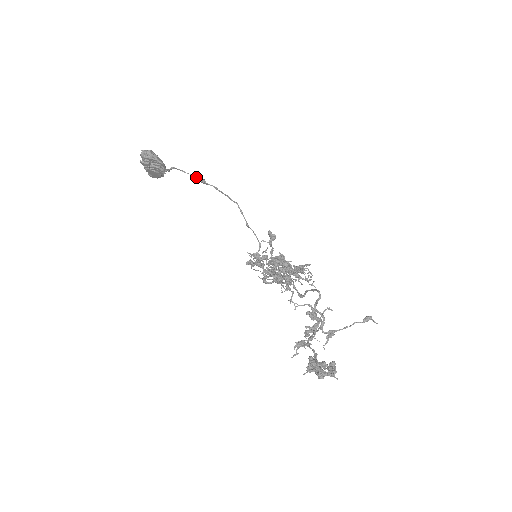
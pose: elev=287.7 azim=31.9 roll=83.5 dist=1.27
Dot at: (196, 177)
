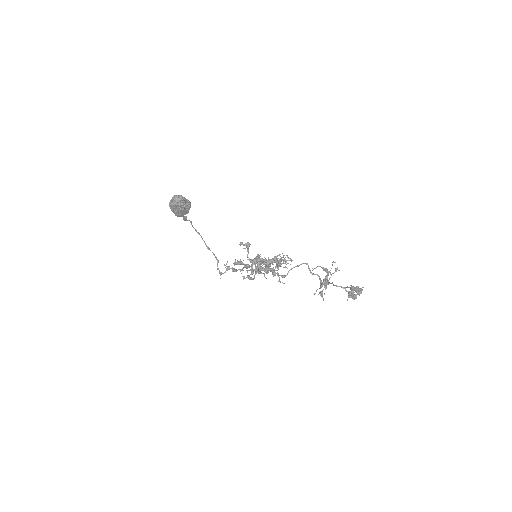
Dot at: (183, 216)
